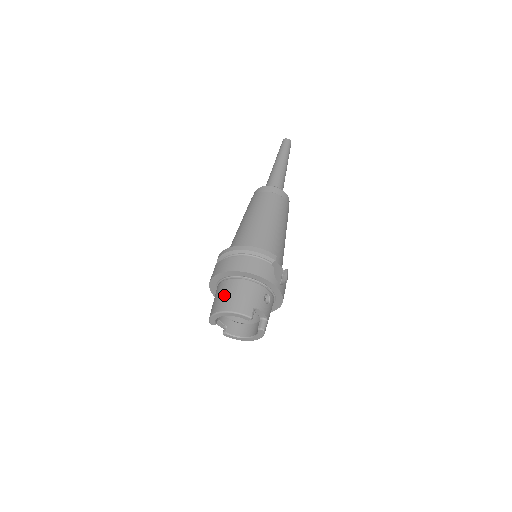
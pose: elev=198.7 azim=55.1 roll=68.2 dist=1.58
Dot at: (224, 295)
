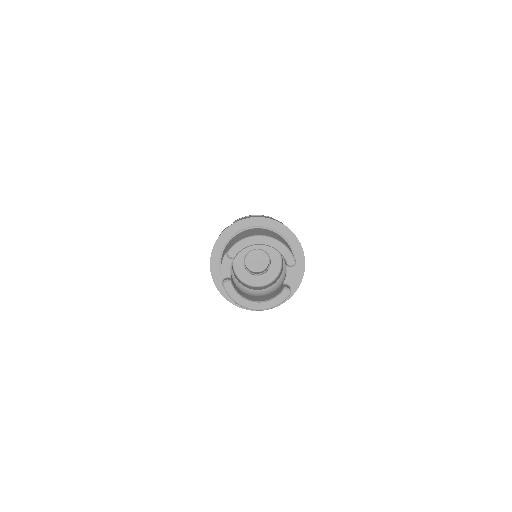
Dot at: (264, 231)
